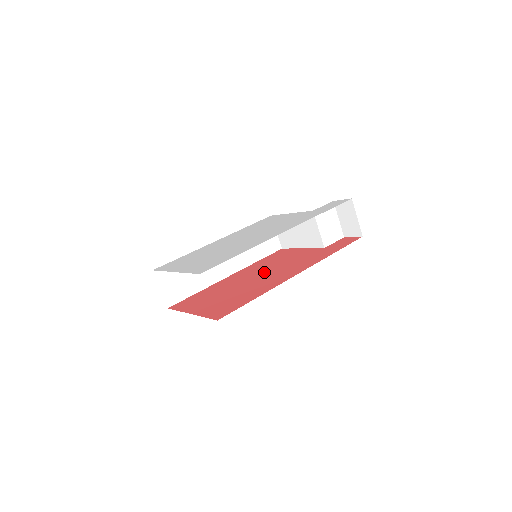
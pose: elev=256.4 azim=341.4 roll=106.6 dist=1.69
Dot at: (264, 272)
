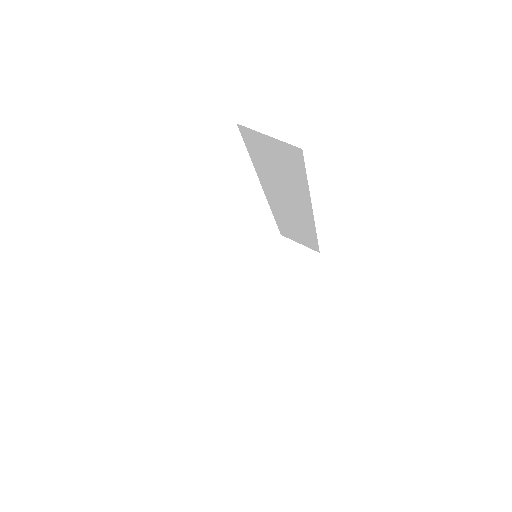
Dot at: occluded
